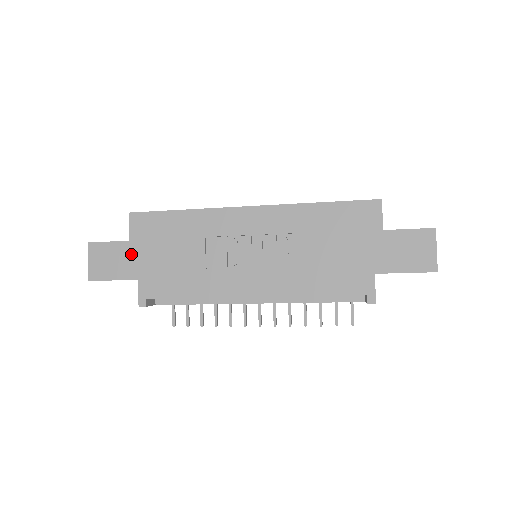
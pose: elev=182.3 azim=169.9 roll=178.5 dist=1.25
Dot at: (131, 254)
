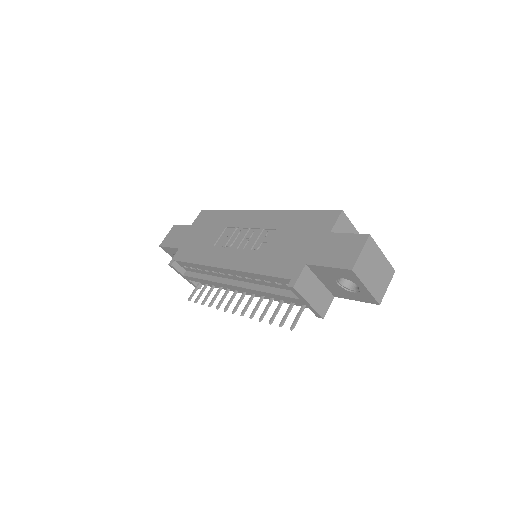
Dot at: (186, 233)
